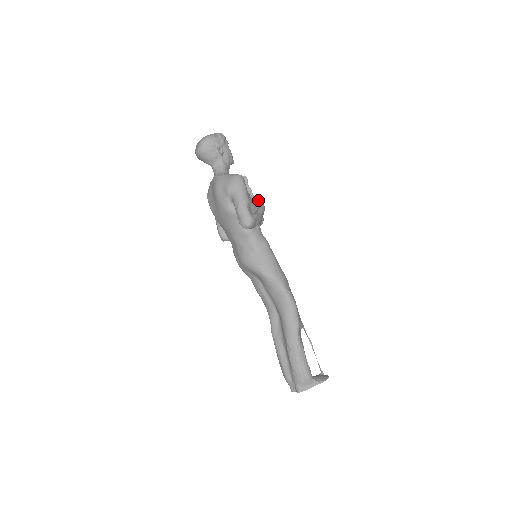
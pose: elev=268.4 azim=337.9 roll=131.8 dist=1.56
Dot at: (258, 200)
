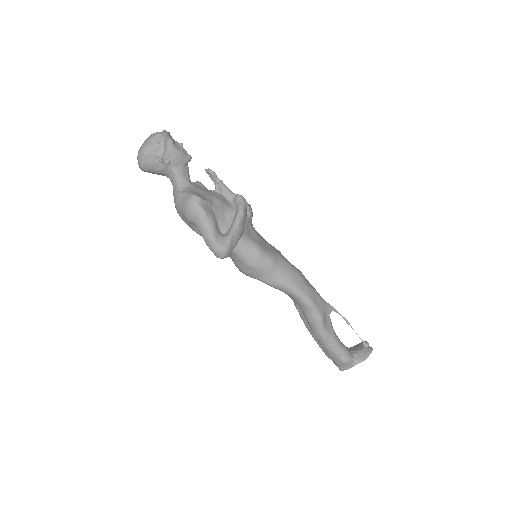
Dot at: (236, 195)
